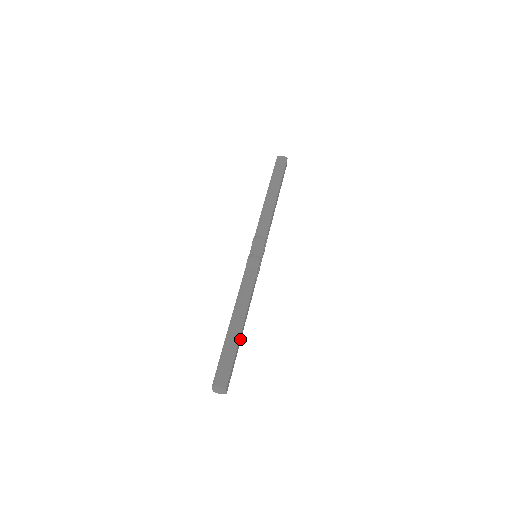
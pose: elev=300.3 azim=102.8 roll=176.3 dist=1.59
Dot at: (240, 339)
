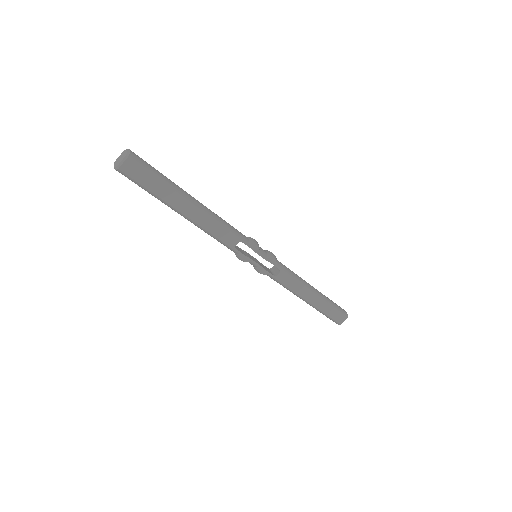
Dot at: (178, 204)
